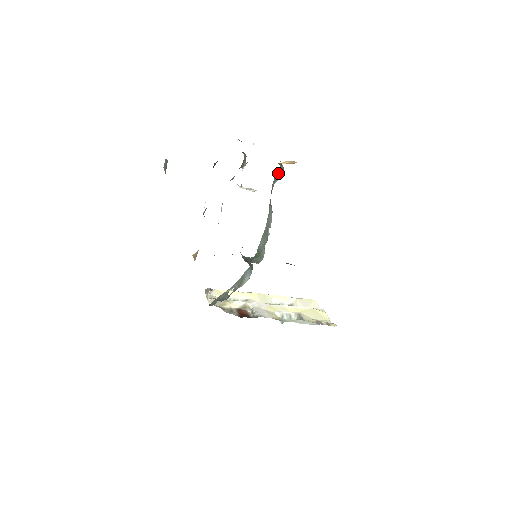
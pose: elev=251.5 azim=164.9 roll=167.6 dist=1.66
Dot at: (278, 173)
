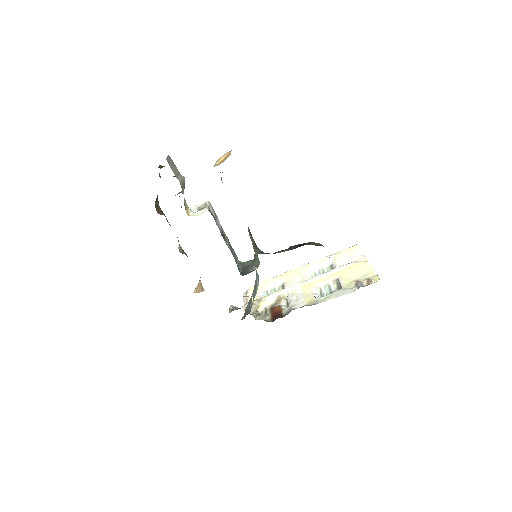
Dot at: occluded
